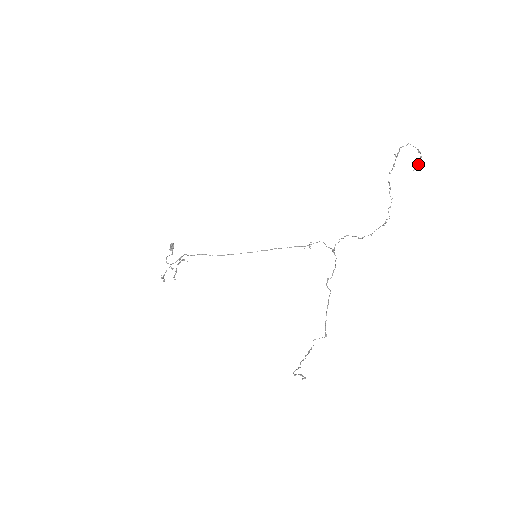
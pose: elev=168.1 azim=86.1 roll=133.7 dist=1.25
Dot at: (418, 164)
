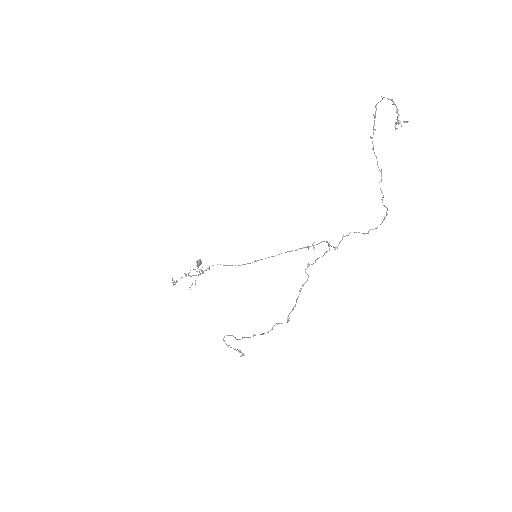
Dot at: (397, 119)
